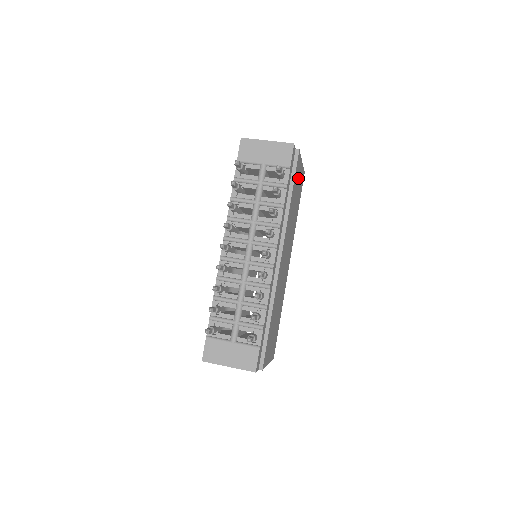
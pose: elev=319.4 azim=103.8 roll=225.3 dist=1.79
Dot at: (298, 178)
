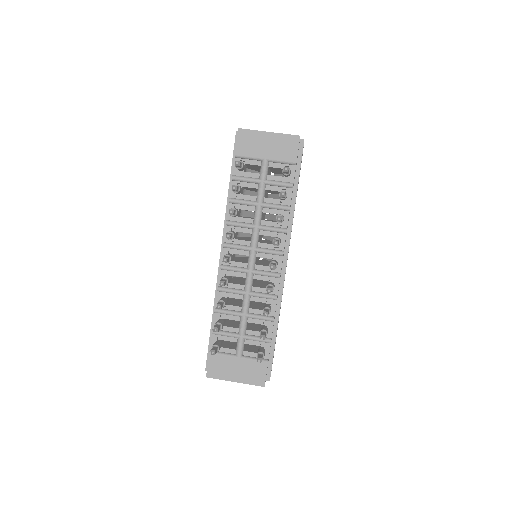
Dot at: occluded
